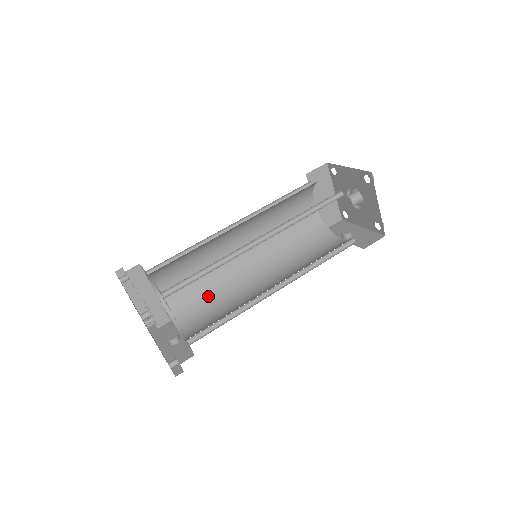
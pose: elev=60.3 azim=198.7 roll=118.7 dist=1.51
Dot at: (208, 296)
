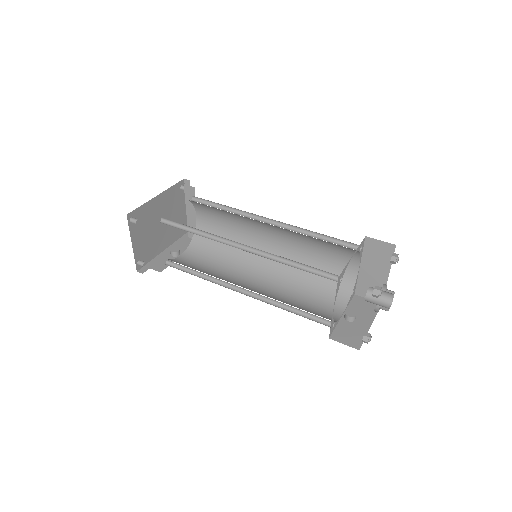
Dot at: (223, 249)
